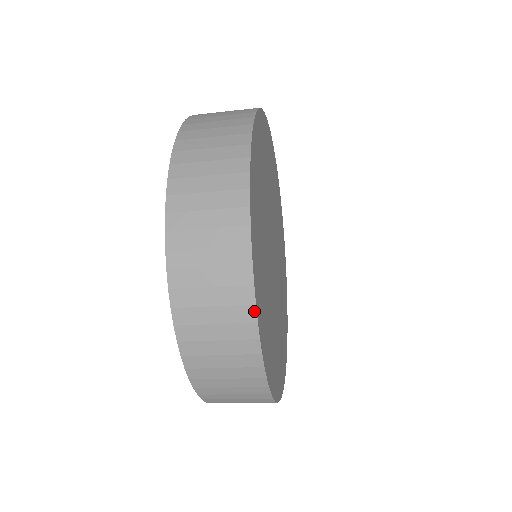
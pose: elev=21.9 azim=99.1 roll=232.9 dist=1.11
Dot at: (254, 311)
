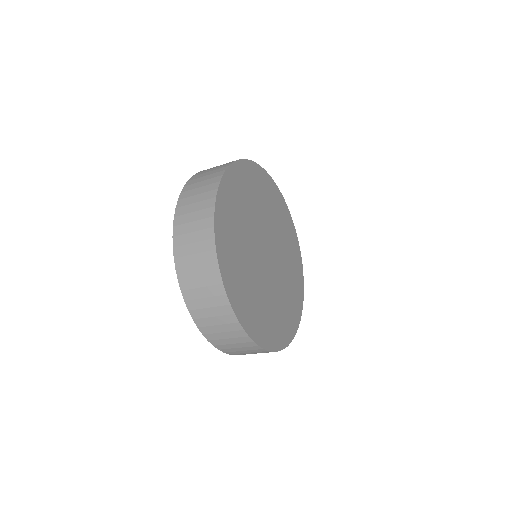
Dot at: (214, 242)
